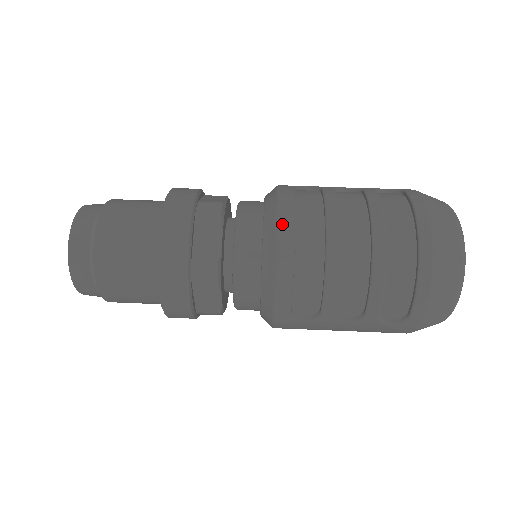
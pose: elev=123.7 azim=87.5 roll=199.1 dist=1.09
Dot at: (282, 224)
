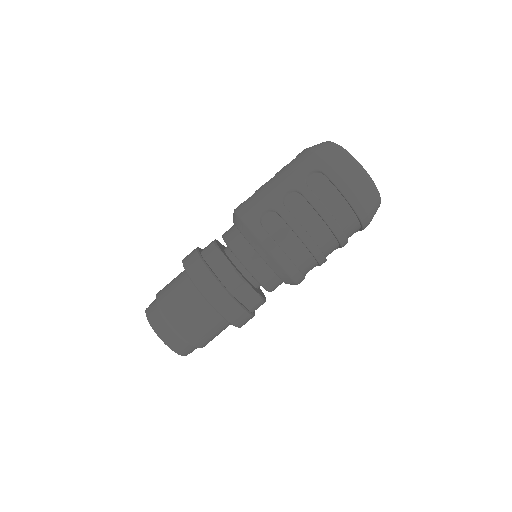
Dot at: (284, 265)
